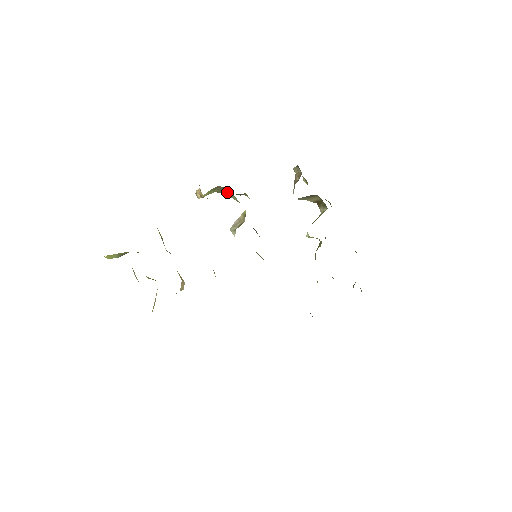
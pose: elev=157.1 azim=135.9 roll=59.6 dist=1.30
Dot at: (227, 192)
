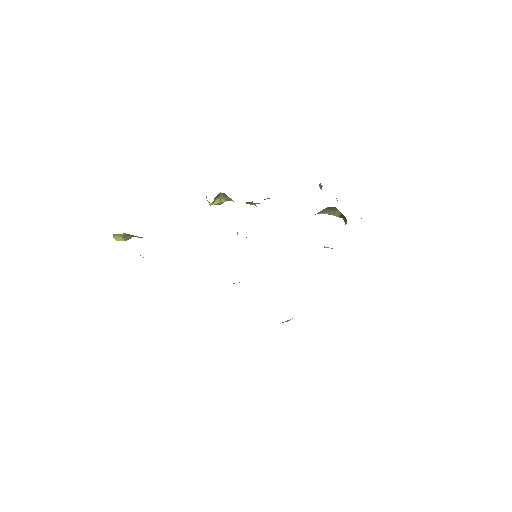
Dot at: (230, 198)
